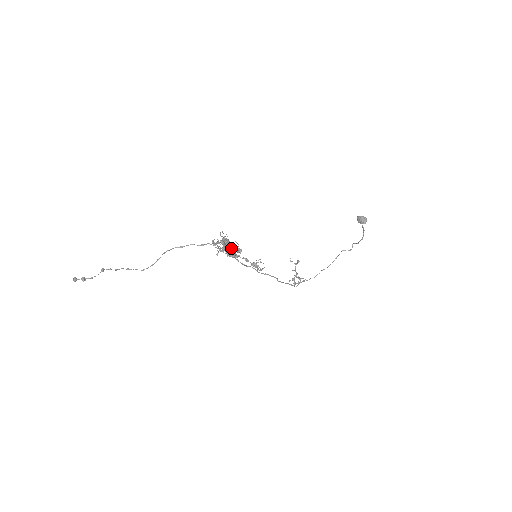
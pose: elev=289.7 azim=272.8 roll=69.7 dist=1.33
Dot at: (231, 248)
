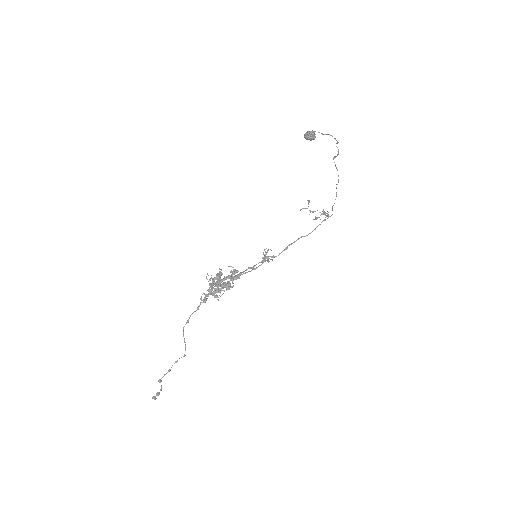
Dot at: occluded
